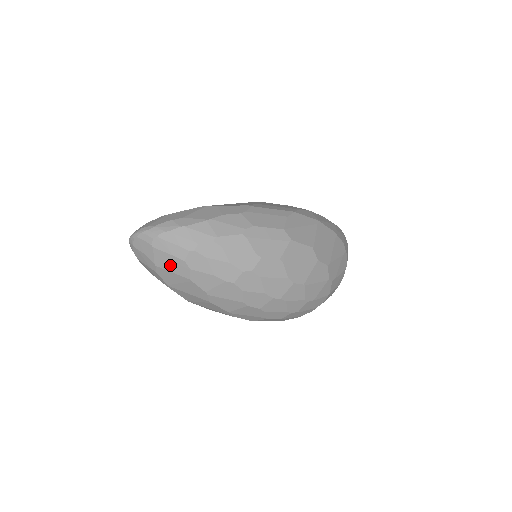
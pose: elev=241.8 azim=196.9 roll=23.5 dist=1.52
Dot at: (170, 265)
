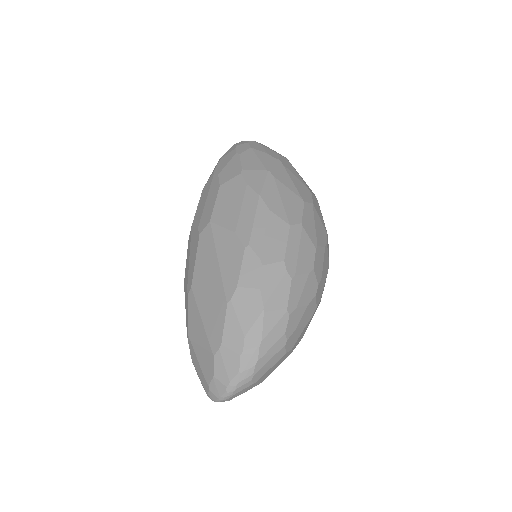
Dot at: (274, 368)
